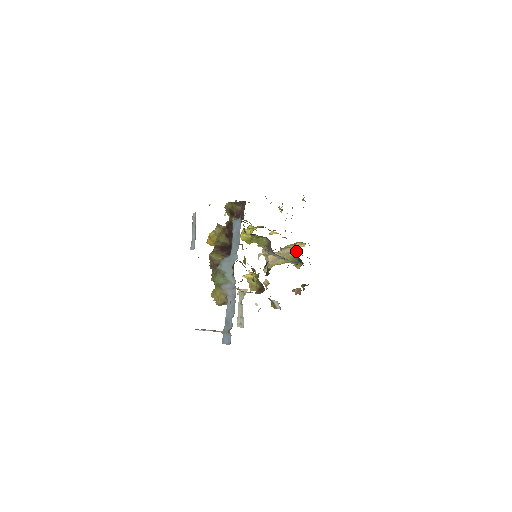
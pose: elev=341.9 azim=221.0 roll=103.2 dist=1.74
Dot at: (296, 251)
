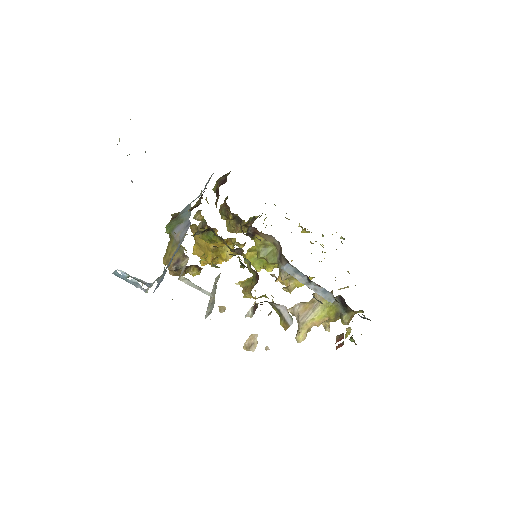
Dot at: occluded
